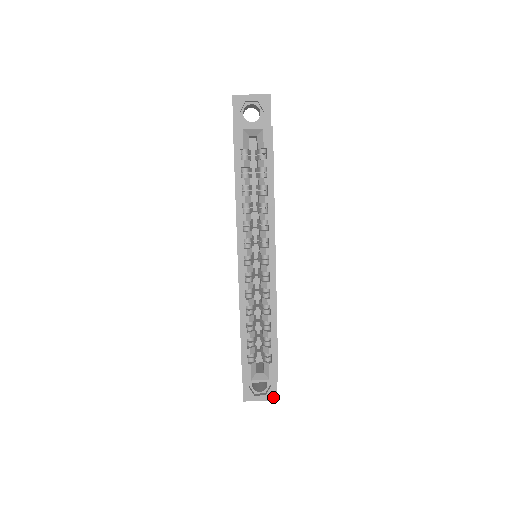
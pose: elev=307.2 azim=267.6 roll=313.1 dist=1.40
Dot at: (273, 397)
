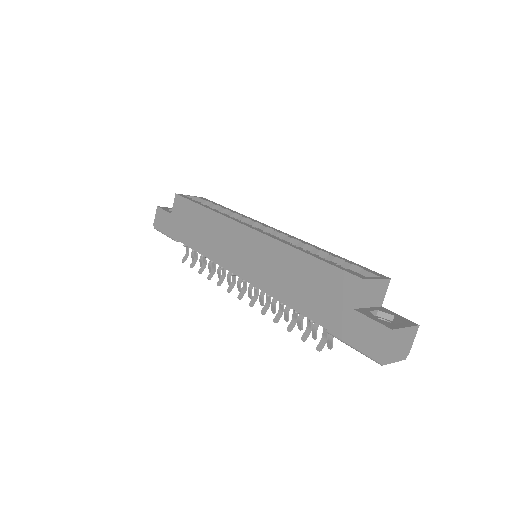
Dot at: (412, 323)
